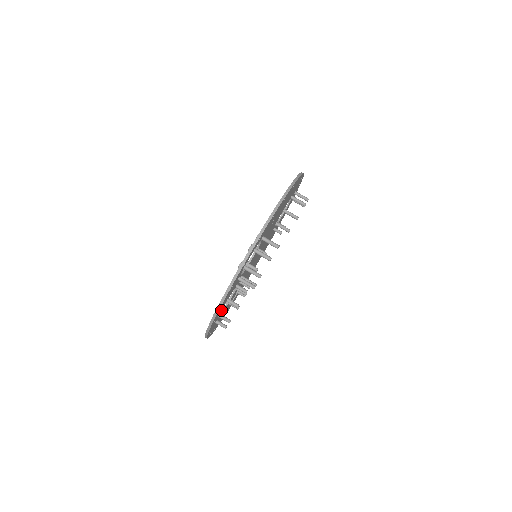
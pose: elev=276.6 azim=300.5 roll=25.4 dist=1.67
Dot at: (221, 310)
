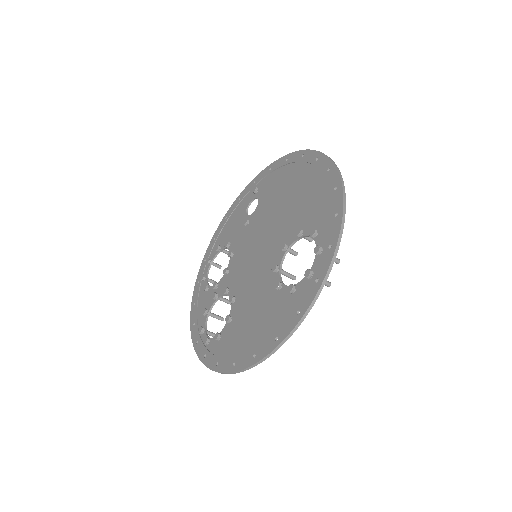
Dot at: (207, 280)
